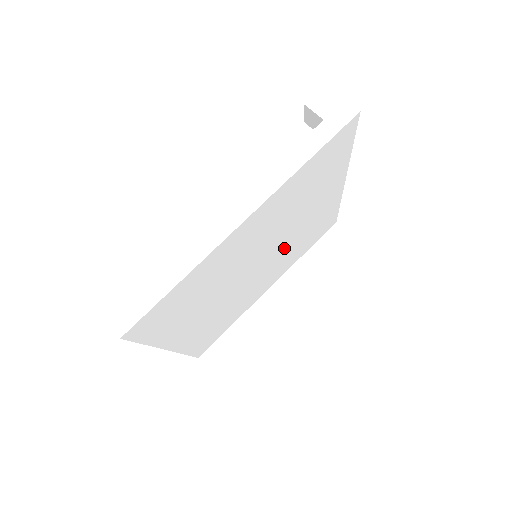
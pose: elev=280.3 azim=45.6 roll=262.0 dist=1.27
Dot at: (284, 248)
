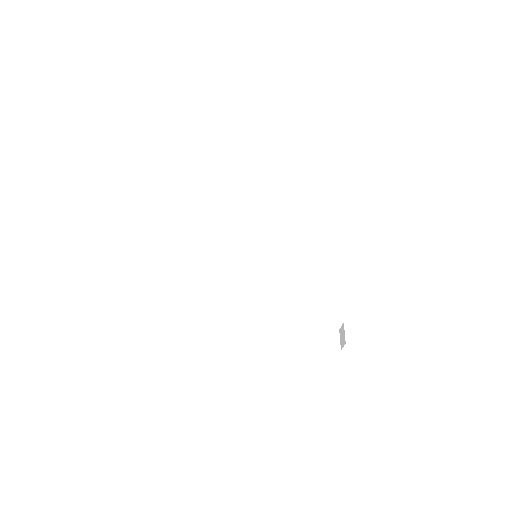
Dot at: occluded
